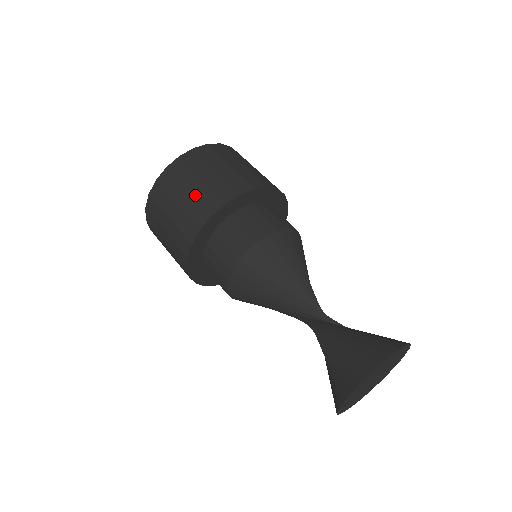
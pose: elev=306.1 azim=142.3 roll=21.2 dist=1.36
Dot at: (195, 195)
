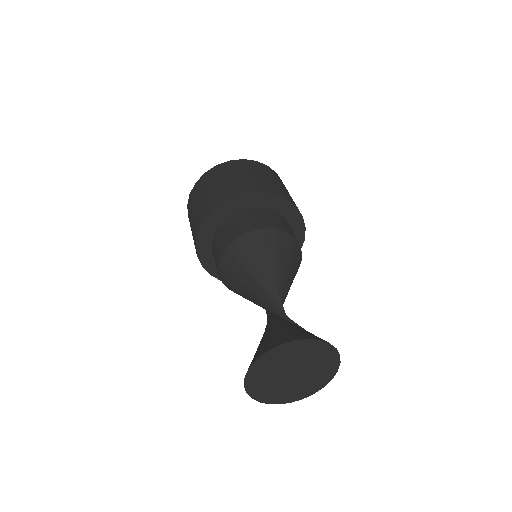
Dot at: (195, 215)
